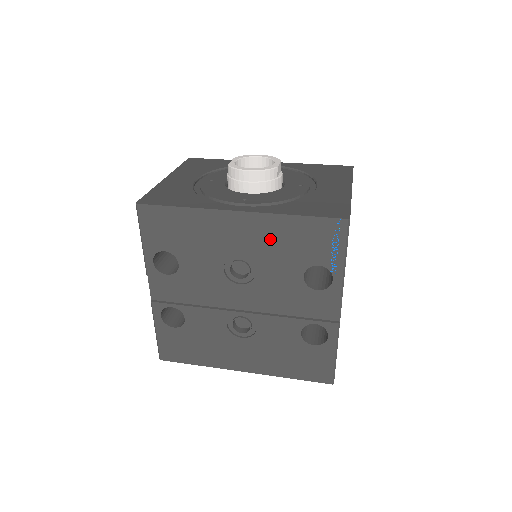
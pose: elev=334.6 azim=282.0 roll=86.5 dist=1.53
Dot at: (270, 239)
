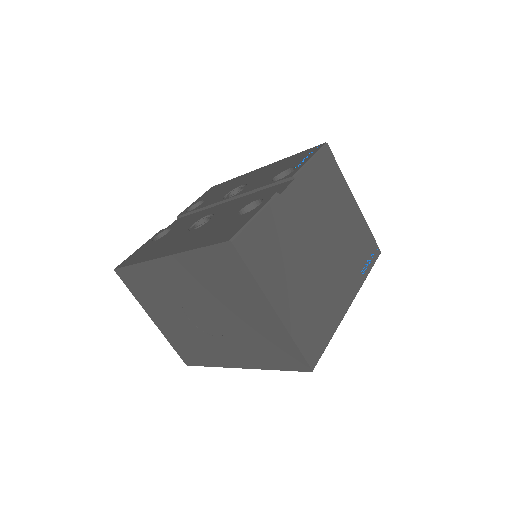
Dot at: (269, 170)
